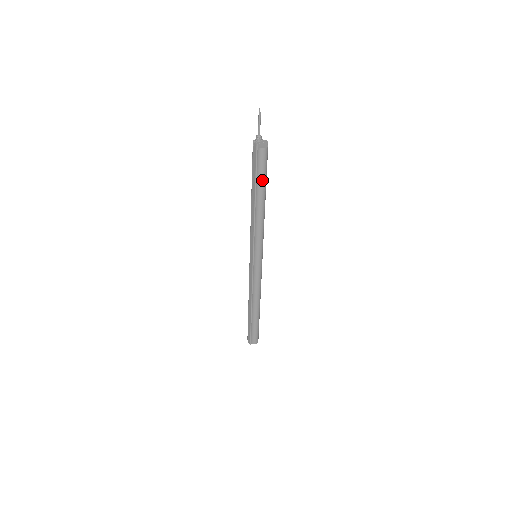
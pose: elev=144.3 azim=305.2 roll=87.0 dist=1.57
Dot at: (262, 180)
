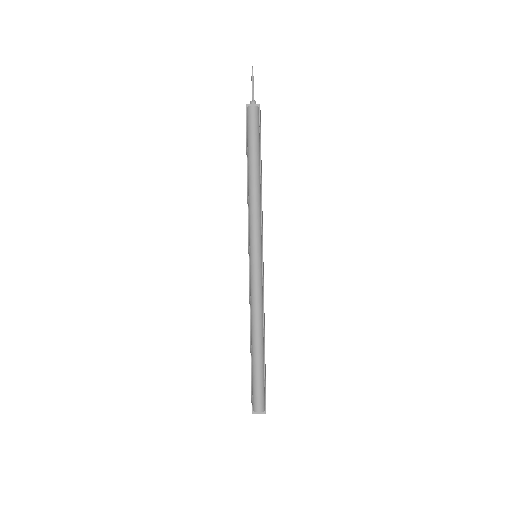
Dot at: (251, 144)
